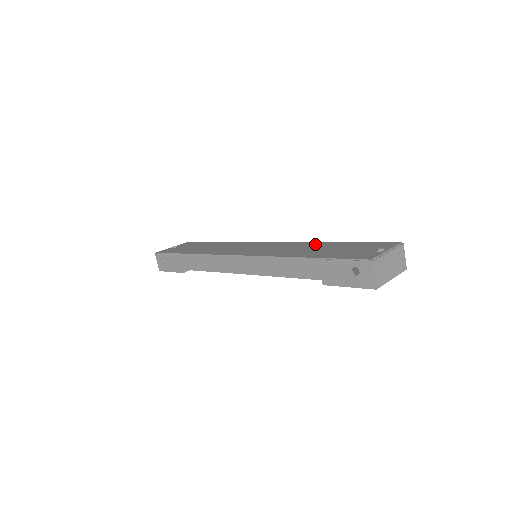
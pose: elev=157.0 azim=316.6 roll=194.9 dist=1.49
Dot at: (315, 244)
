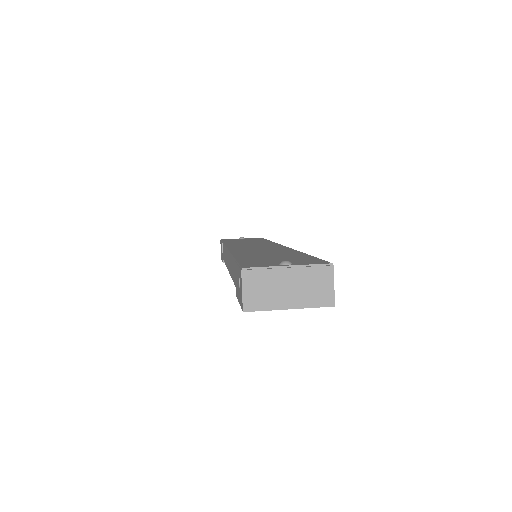
Dot at: (288, 251)
